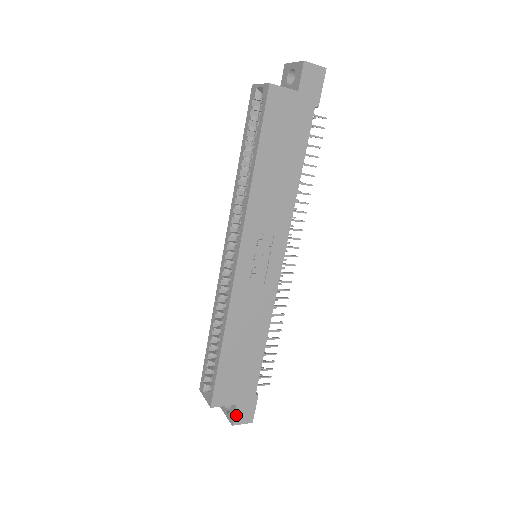
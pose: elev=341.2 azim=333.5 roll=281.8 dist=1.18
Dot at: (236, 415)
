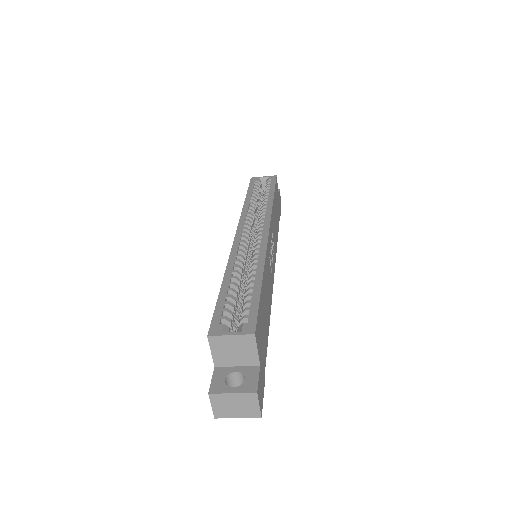
Dot at: (259, 381)
